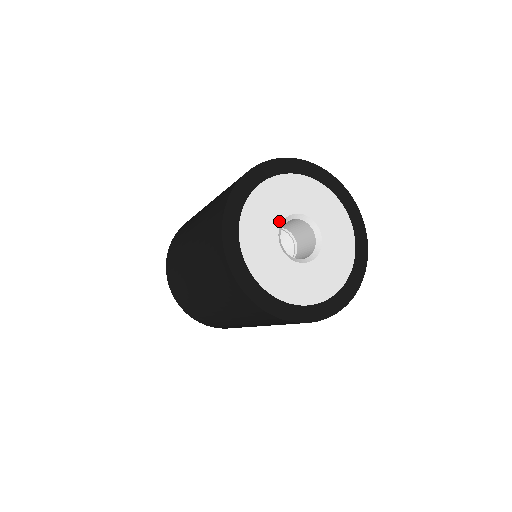
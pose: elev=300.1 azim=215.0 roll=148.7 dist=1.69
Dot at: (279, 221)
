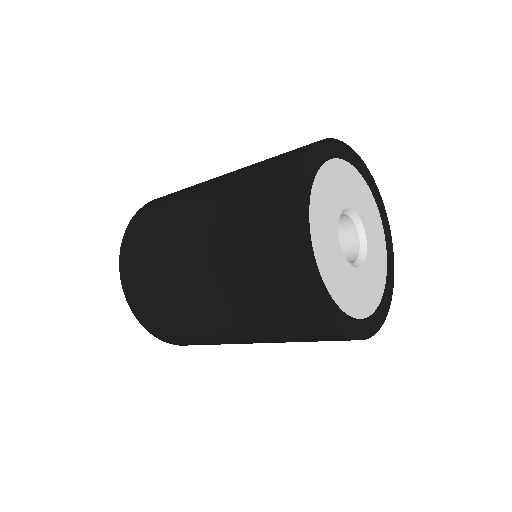
Dot at: (346, 204)
